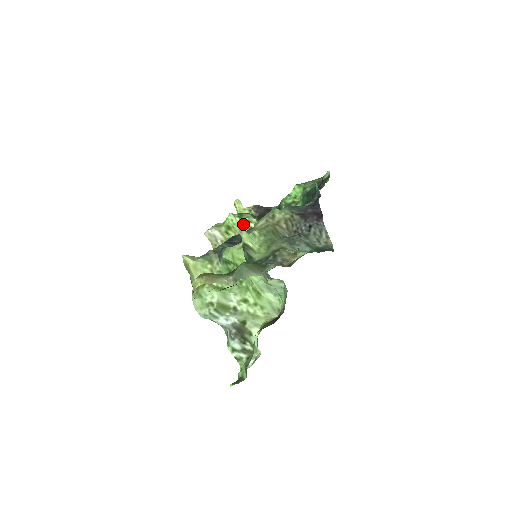
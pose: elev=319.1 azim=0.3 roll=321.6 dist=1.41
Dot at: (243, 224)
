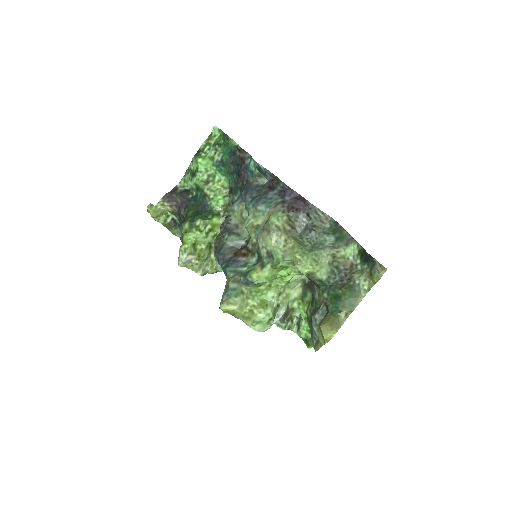
Dot at: (204, 233)
